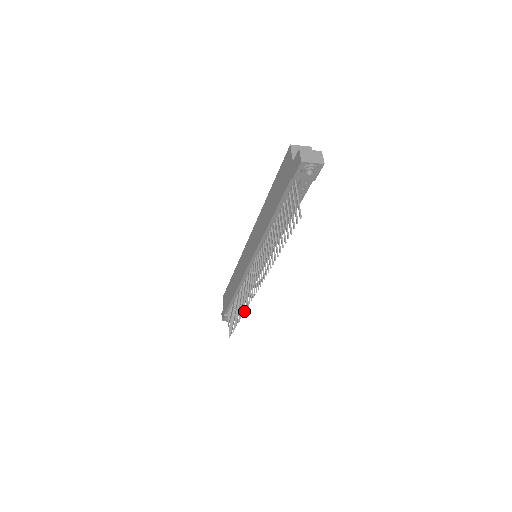
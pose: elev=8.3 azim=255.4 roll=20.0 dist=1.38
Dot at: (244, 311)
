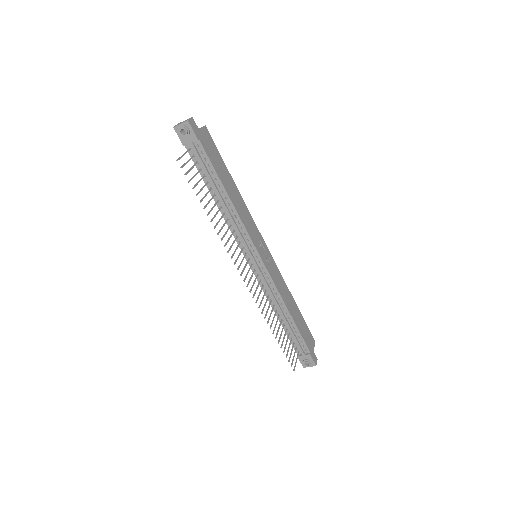
Dot at: (261, 313)
